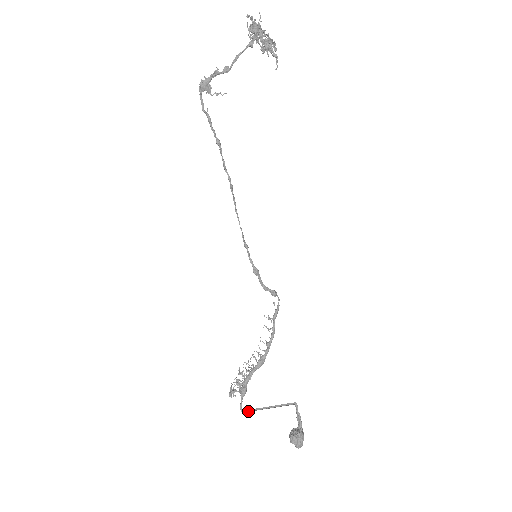
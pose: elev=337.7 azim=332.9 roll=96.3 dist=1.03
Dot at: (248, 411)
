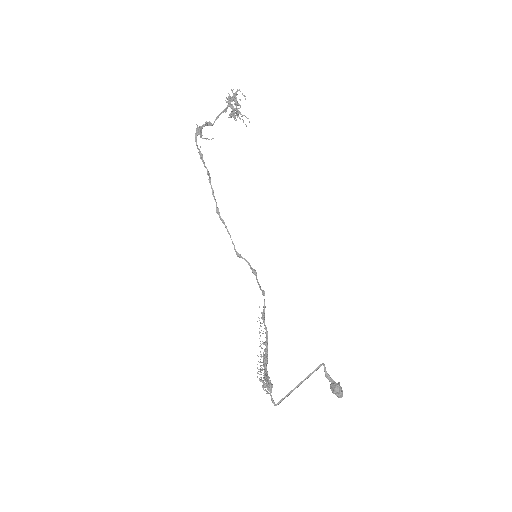
Dot at: occluded
